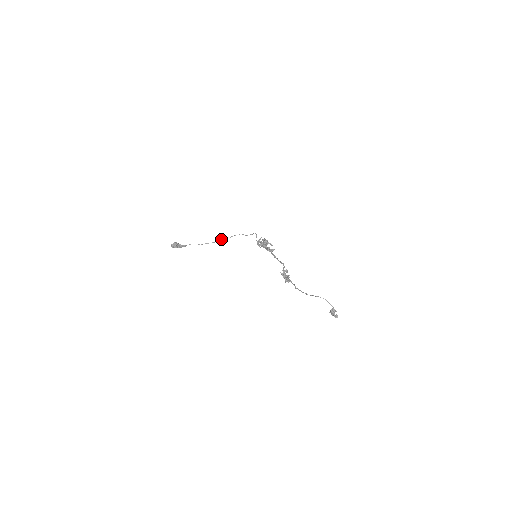
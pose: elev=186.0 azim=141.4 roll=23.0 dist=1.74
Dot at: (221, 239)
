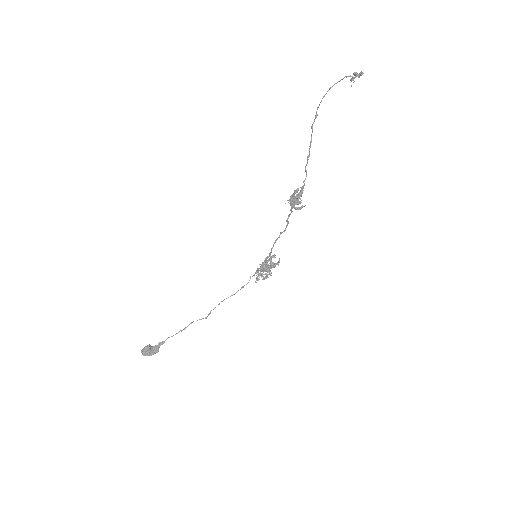
Dot at: (210, 311)
